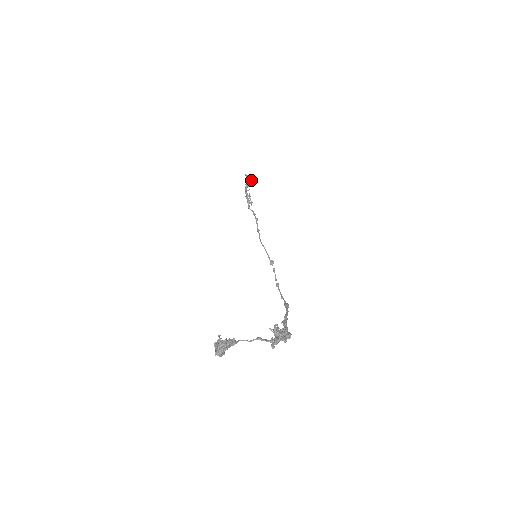
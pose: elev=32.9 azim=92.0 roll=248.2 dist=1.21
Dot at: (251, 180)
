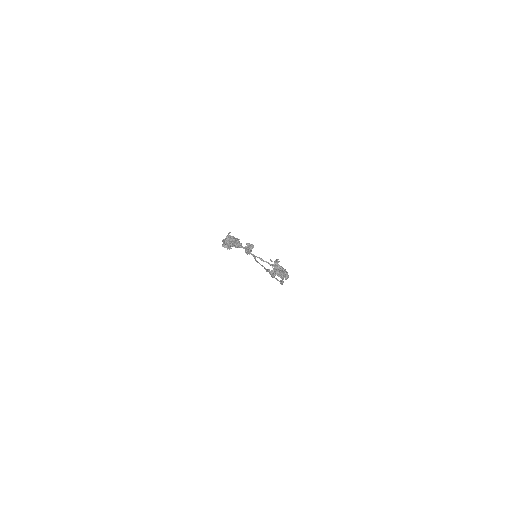
Dot at: (251, 247)
